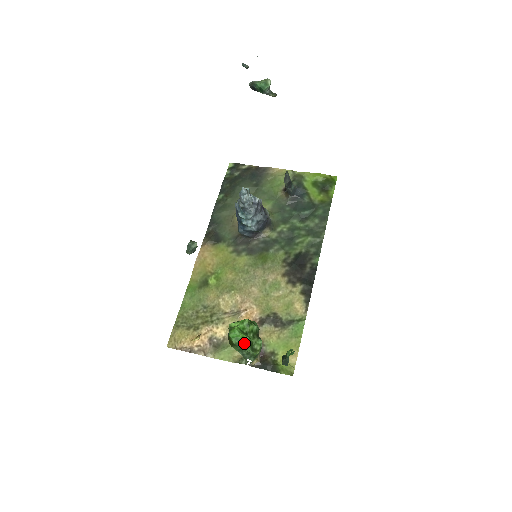
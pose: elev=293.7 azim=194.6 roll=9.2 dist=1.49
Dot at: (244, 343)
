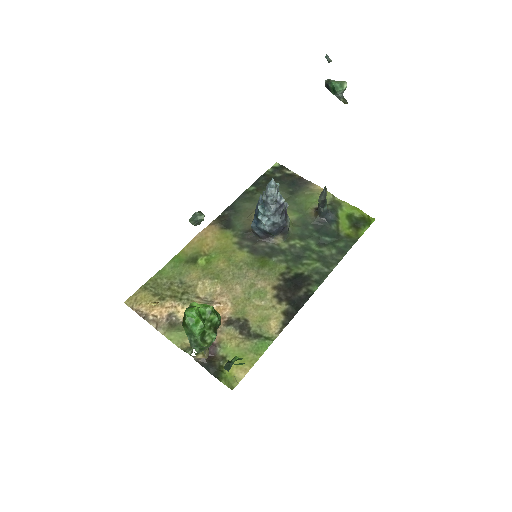
Dot at: (196, 327)
